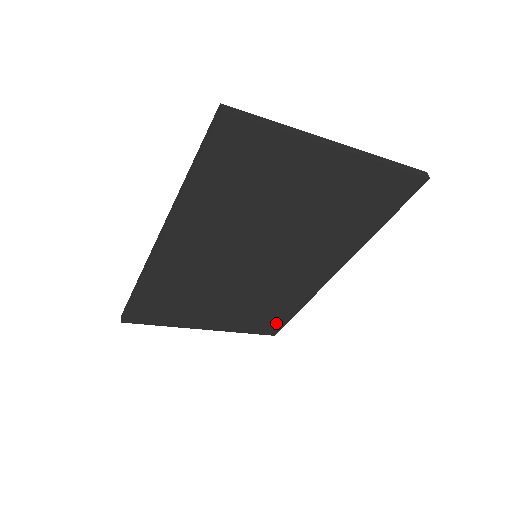
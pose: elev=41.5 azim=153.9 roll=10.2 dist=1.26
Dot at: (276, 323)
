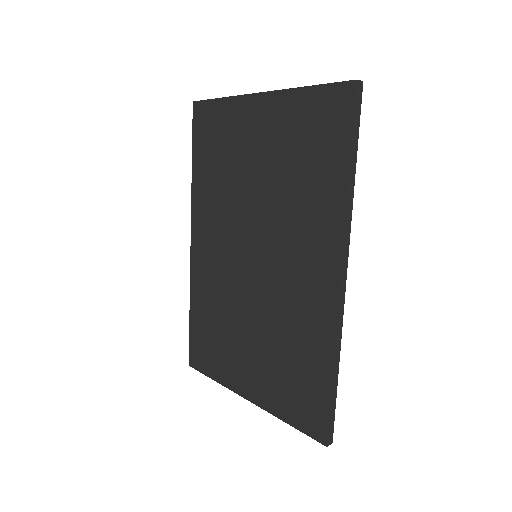
Dot at: (316, 406)
